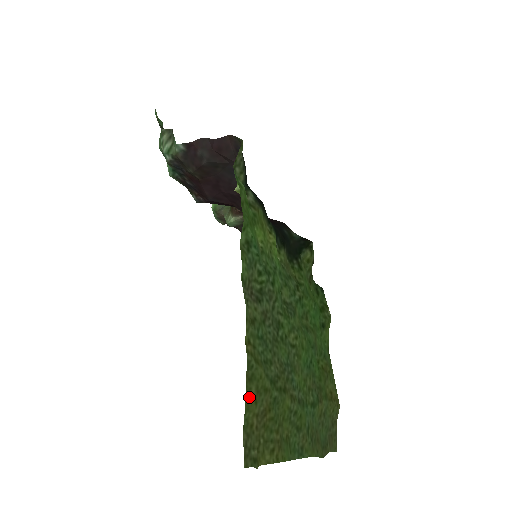
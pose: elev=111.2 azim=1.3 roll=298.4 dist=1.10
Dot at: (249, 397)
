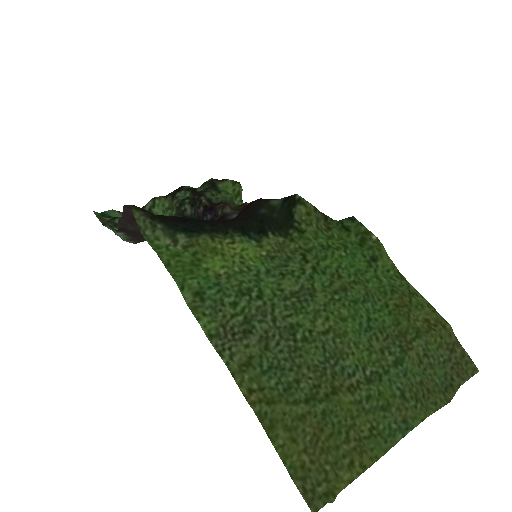
Dot at: (280, 444)
